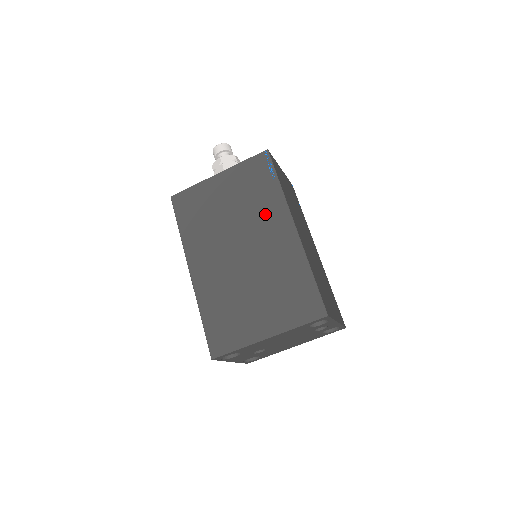
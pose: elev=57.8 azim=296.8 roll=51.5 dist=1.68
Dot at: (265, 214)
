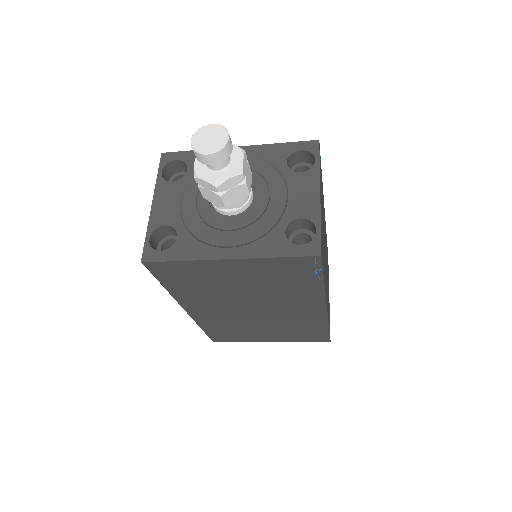
Dot at: (293, 298)
